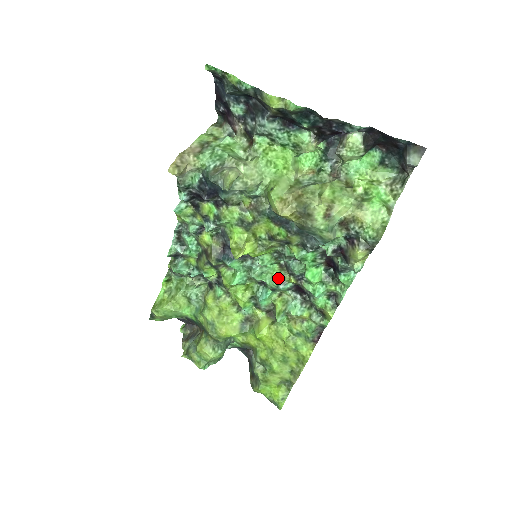
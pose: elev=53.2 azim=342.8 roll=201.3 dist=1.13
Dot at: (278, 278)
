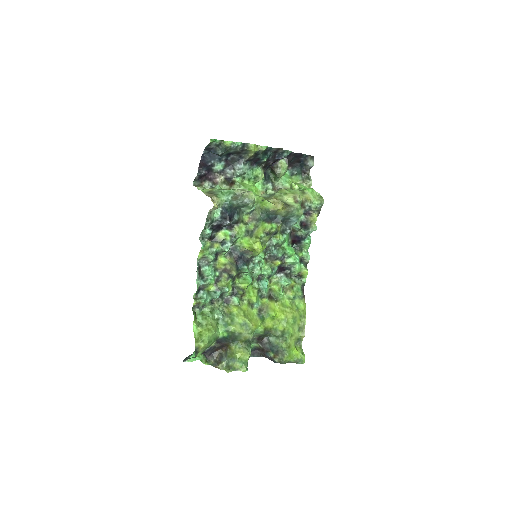
Dot at: (270, 267)
